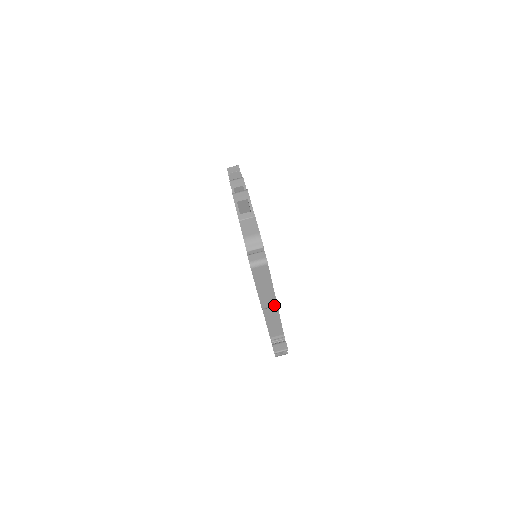
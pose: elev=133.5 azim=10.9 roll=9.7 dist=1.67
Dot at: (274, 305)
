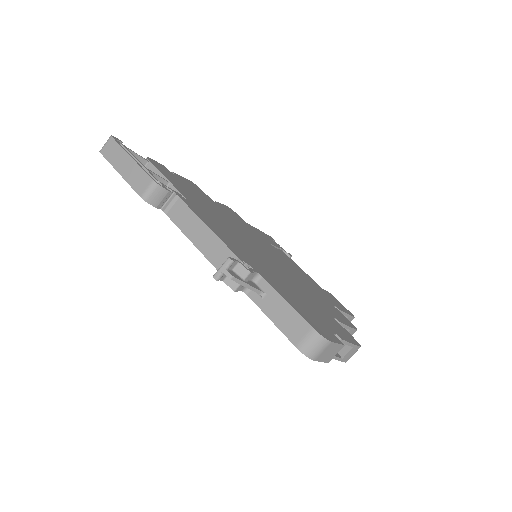
Dot at: (151, 183)
